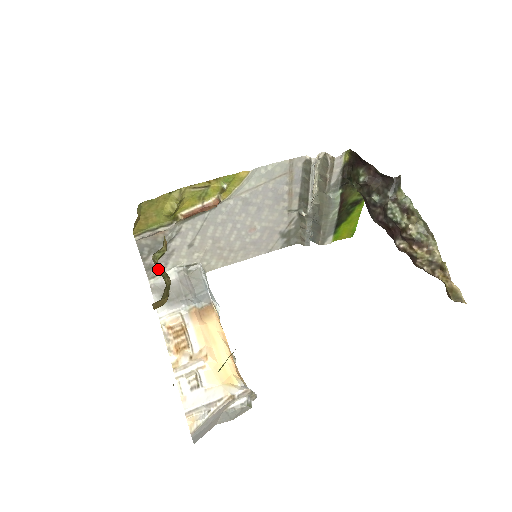
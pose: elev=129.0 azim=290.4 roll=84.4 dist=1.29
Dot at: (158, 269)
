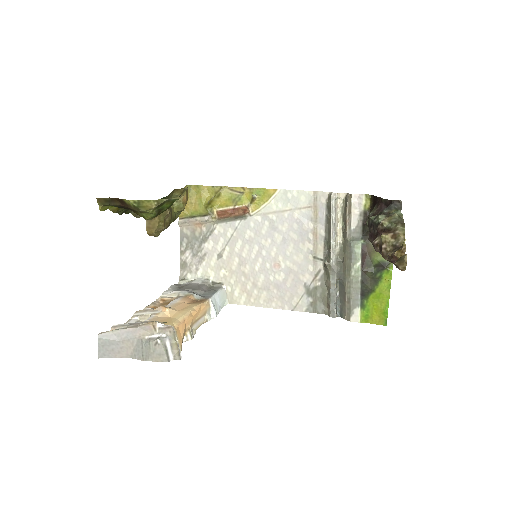
Dot at: (190, 273)
